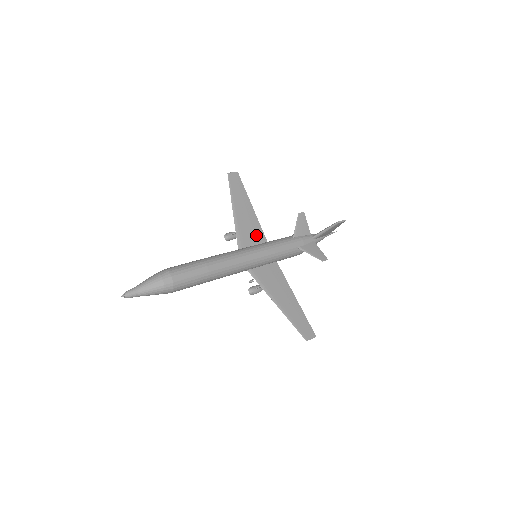
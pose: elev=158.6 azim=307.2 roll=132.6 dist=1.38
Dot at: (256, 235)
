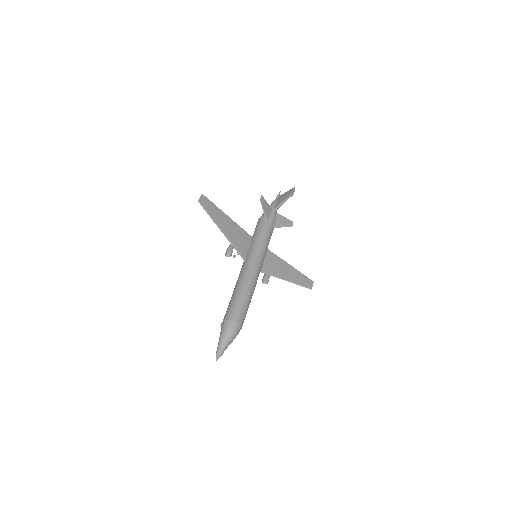
Dot at: (244, 238)
